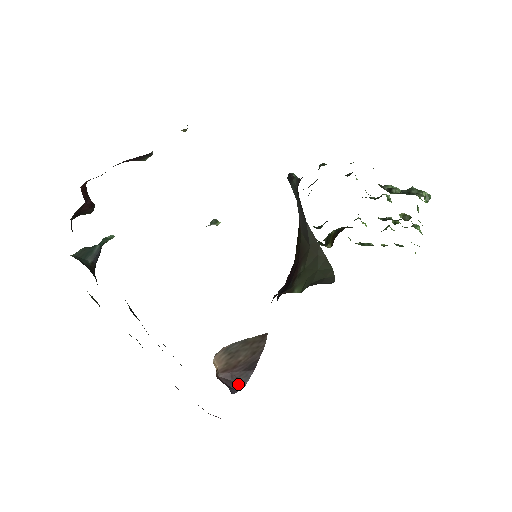
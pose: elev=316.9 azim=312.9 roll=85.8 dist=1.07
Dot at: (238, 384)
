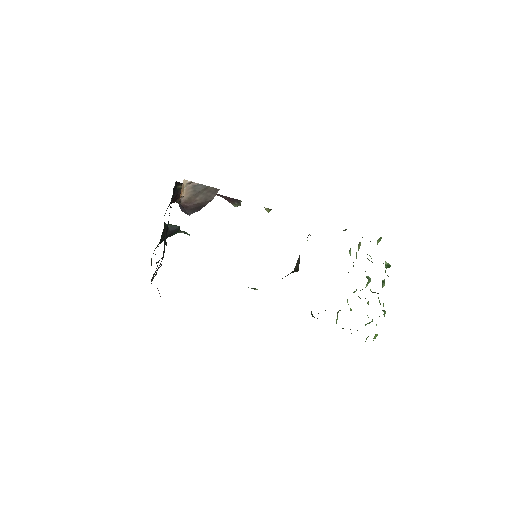
Dot at: (186, 212)
